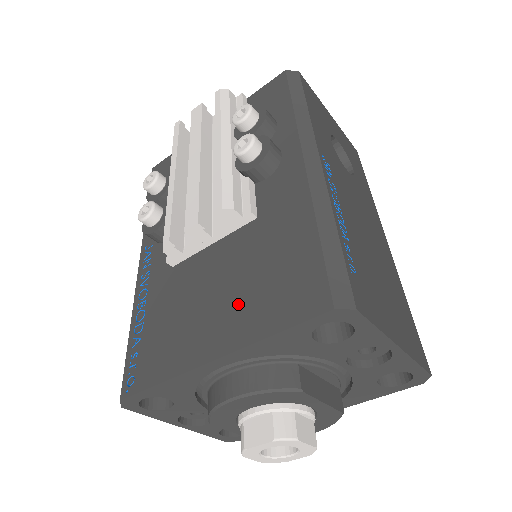
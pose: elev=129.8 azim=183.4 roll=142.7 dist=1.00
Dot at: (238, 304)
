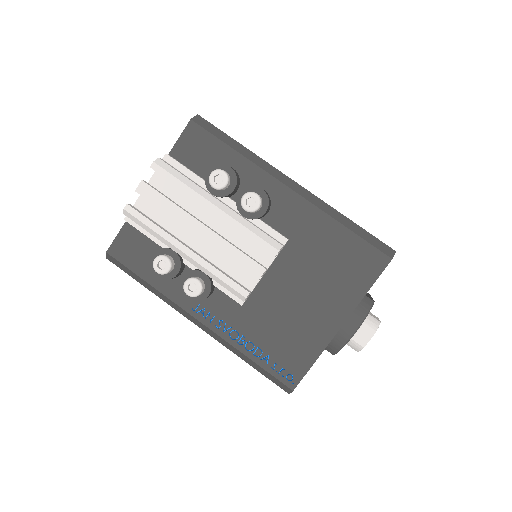
Dot at: (329, 292)
